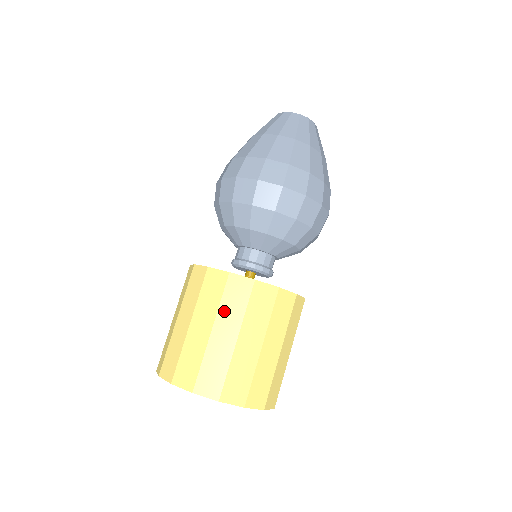
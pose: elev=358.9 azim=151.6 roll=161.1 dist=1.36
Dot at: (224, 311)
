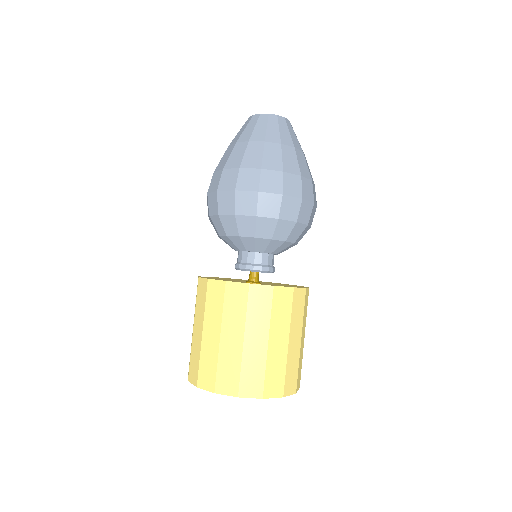
Dot at: (197, 310)
